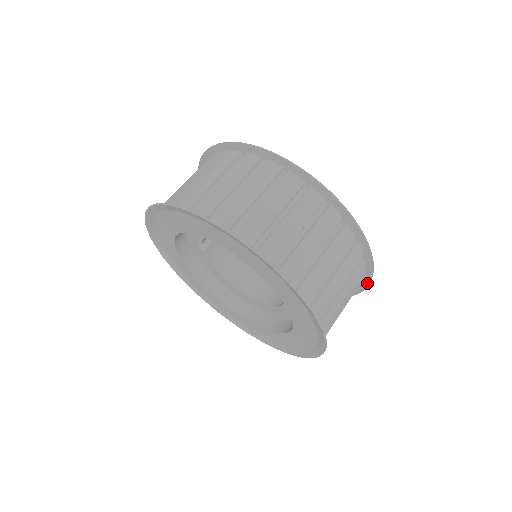
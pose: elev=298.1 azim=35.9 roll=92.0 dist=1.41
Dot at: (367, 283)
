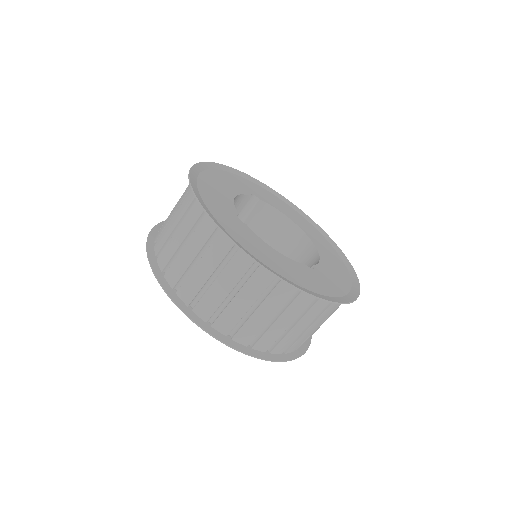
Dot at: (337, 302)
